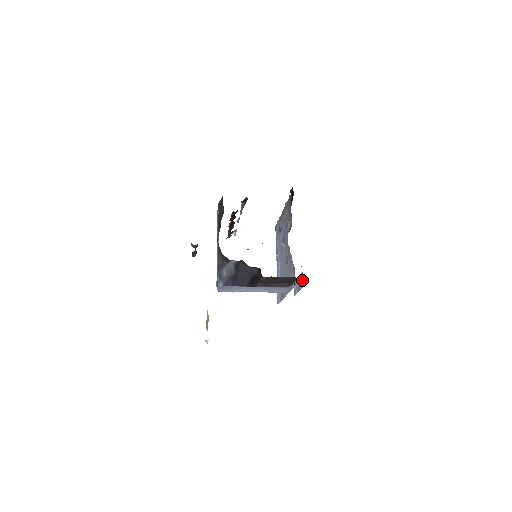
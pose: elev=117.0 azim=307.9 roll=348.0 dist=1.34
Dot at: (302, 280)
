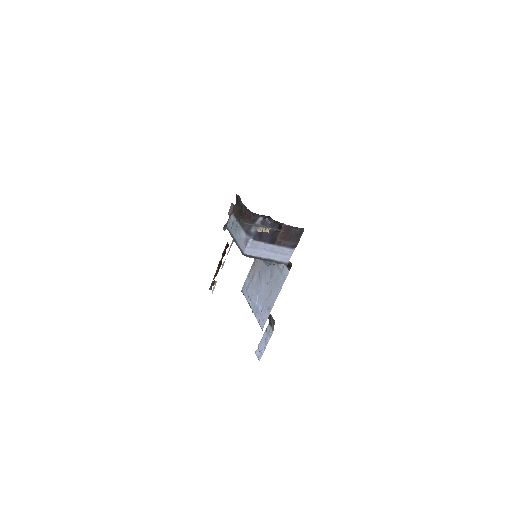
Dot at: (269, 331)
